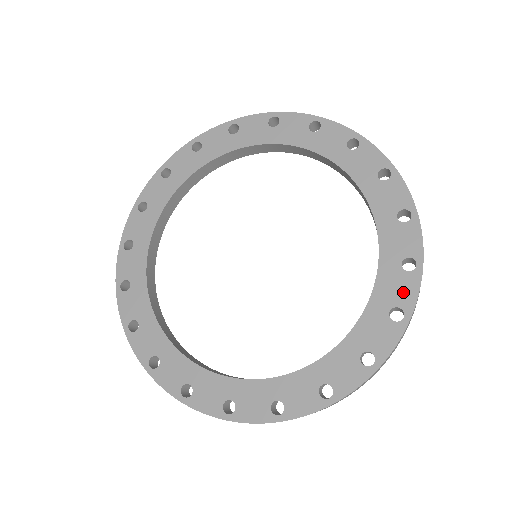
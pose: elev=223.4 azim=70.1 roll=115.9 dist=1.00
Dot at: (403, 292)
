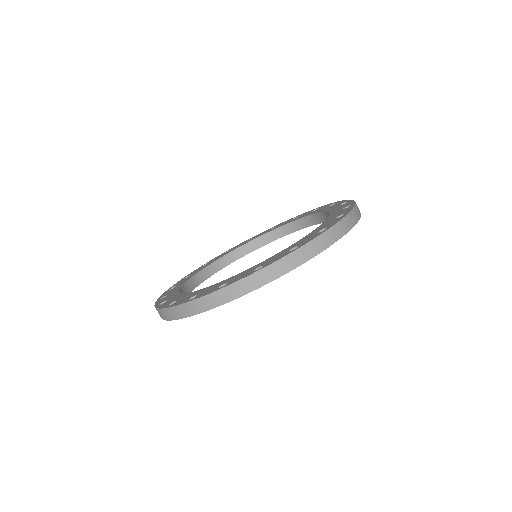
Dot at: (344, 211)
